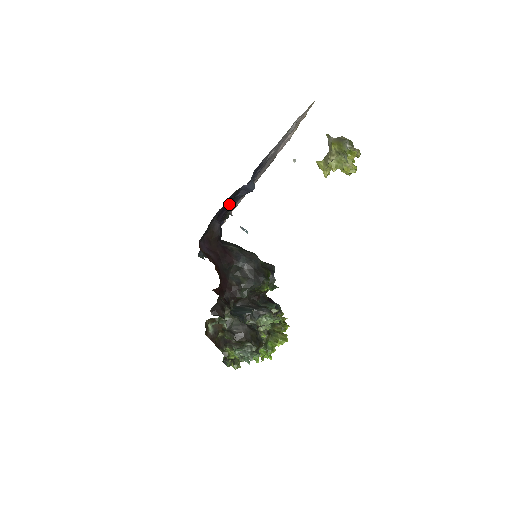
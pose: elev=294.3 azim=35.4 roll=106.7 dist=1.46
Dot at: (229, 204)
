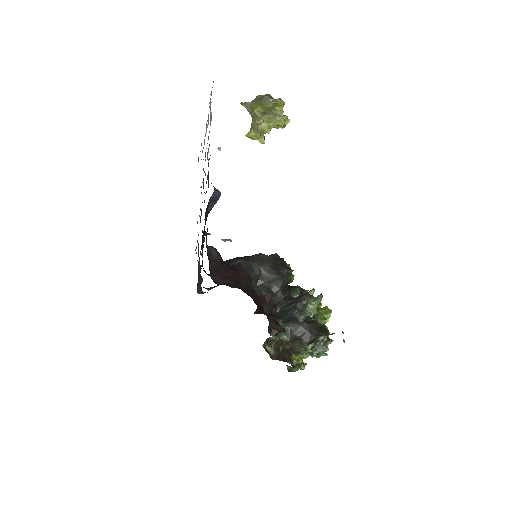
Dot at: occluded
